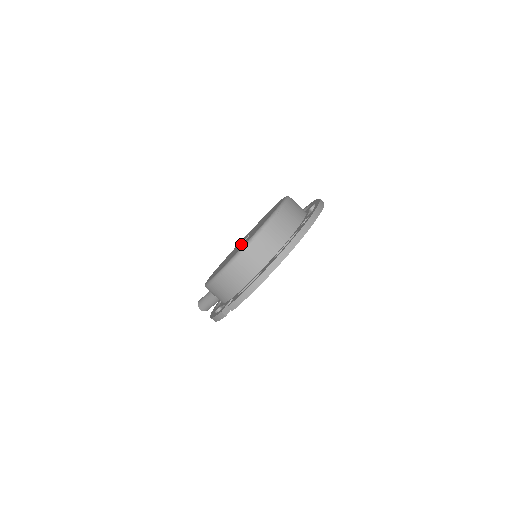
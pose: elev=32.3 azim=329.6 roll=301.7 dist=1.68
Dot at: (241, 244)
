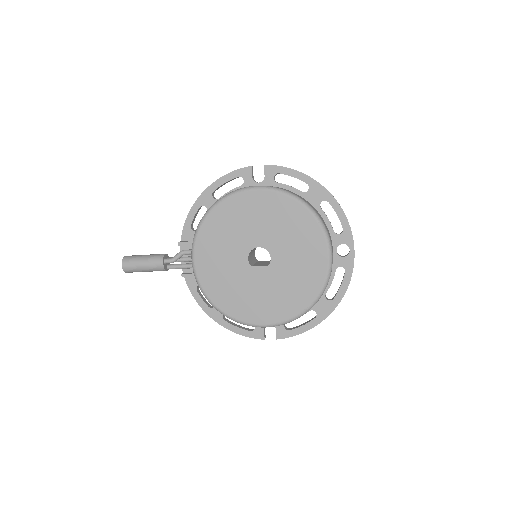
Dot at: (266, 273)
